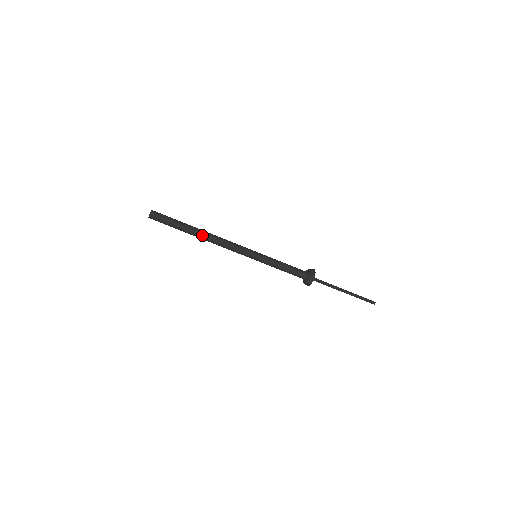
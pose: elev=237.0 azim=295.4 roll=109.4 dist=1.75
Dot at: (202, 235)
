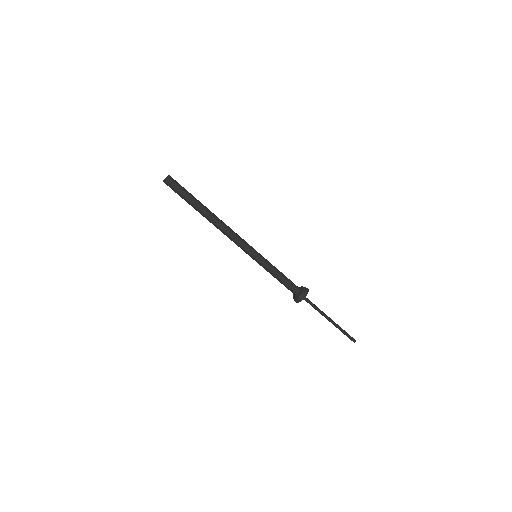
Dot at: (210, 217)
